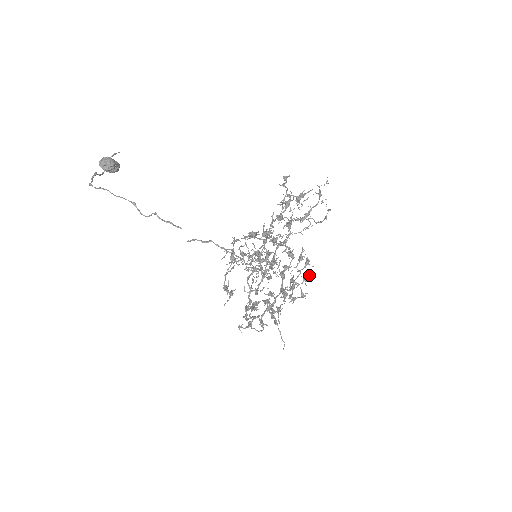
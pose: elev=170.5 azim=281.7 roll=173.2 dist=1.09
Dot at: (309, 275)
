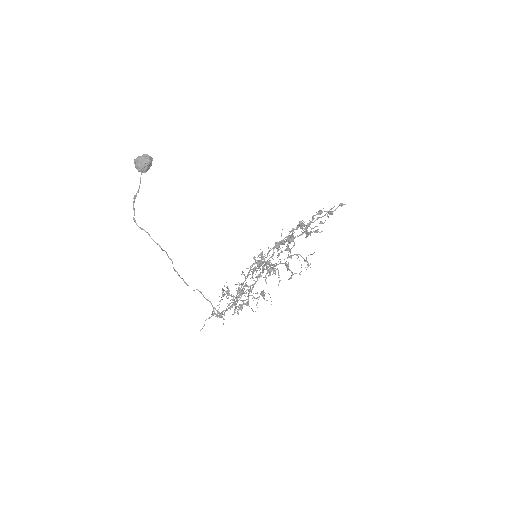
Dot at: occluded
